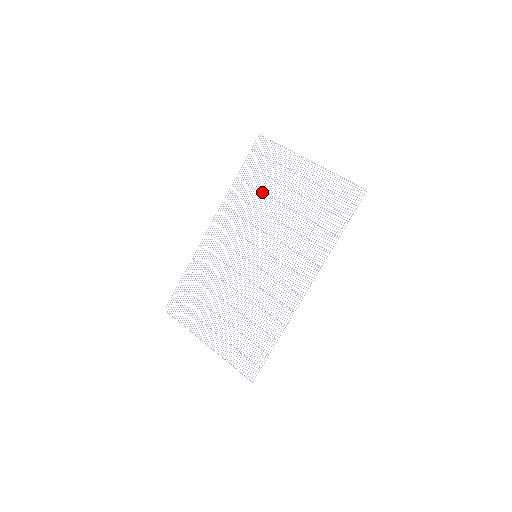
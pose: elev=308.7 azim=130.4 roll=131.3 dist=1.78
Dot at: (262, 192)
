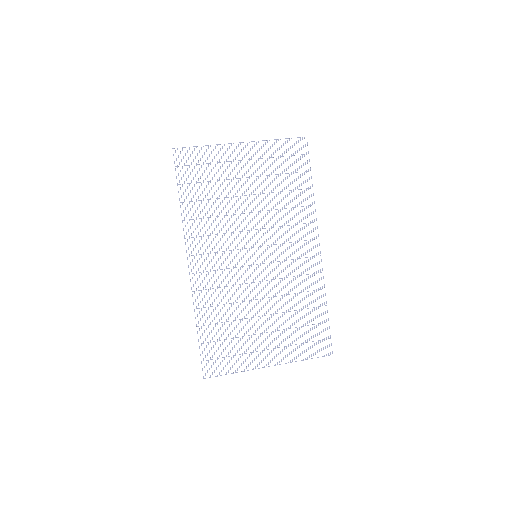
Dot at: (218, 198)
